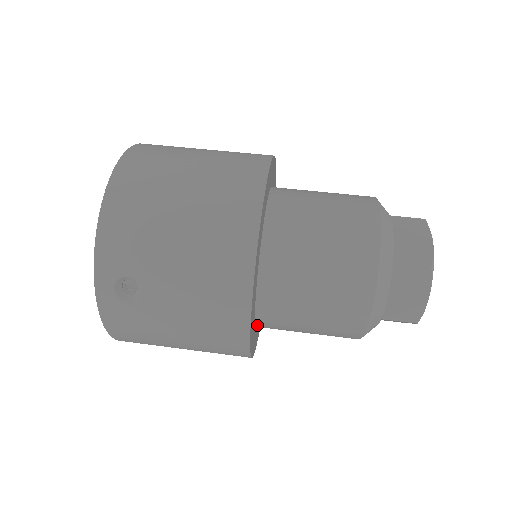
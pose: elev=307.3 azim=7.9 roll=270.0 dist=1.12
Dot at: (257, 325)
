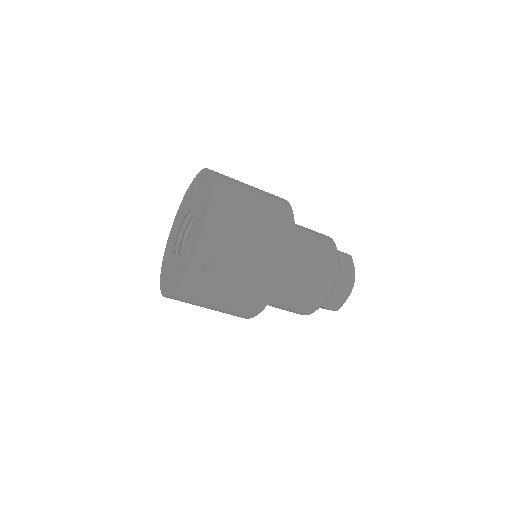
Dot at: occluded
